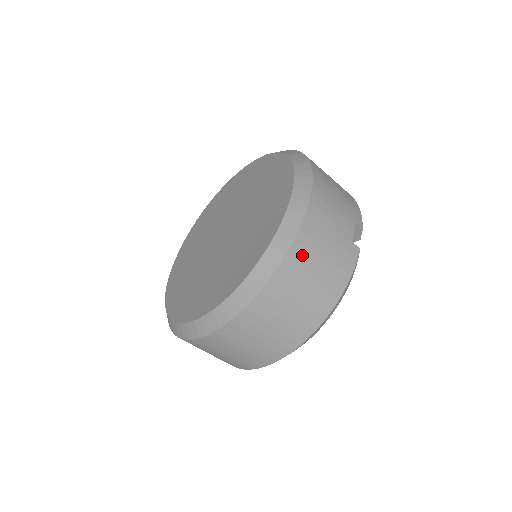
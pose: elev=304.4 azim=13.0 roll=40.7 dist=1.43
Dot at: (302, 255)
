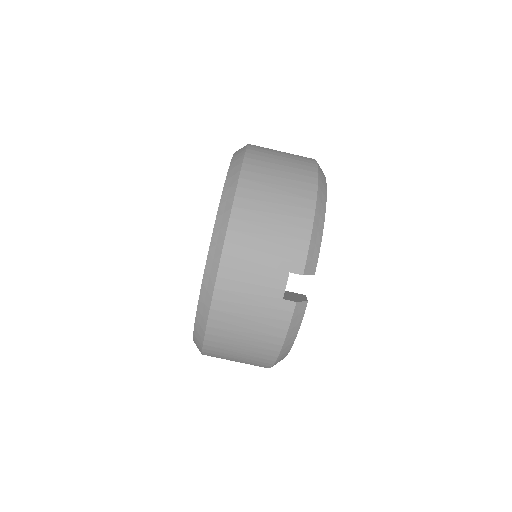
Dot at: (222, 326)
